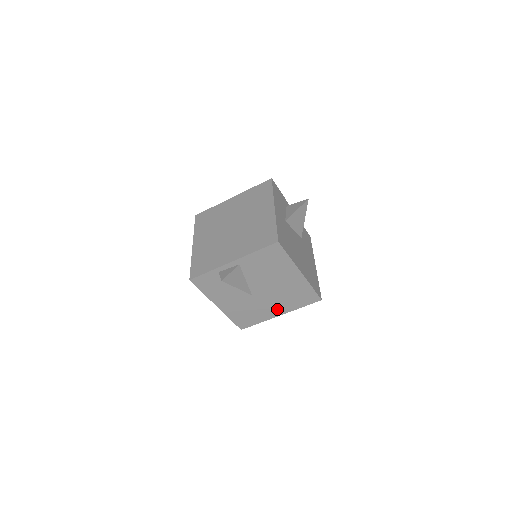
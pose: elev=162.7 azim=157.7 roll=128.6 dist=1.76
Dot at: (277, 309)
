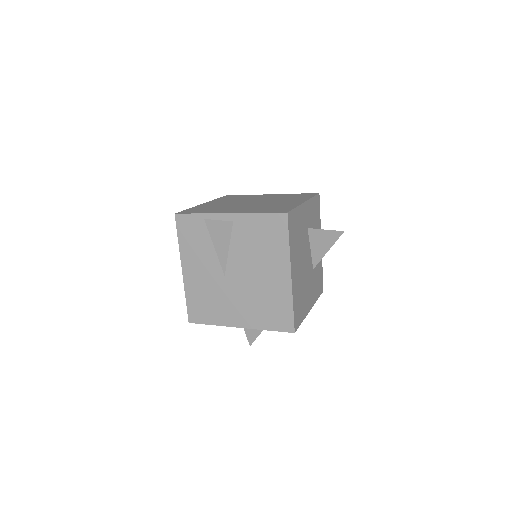
Dot at: (240, 315)
